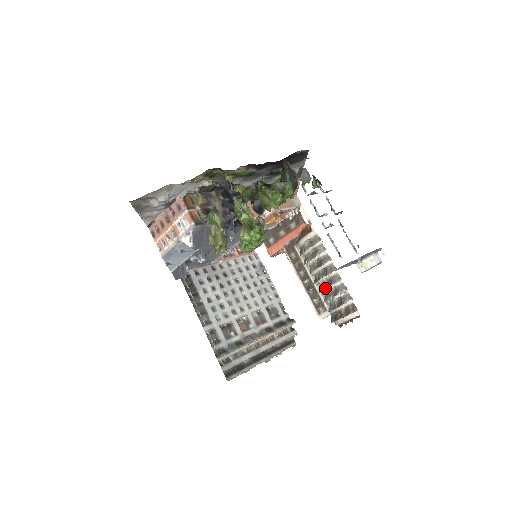
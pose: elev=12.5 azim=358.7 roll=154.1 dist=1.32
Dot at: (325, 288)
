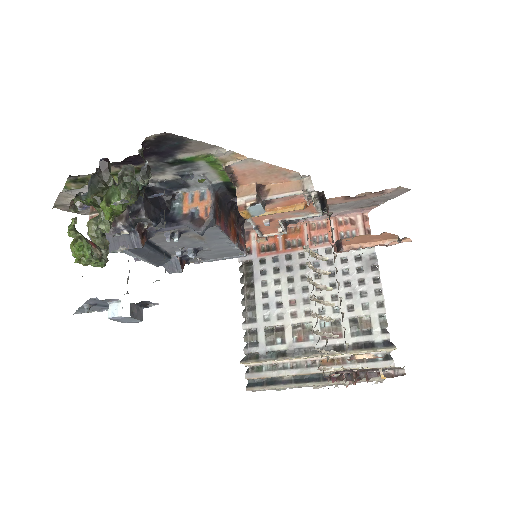
Dot at: (322, 318)
